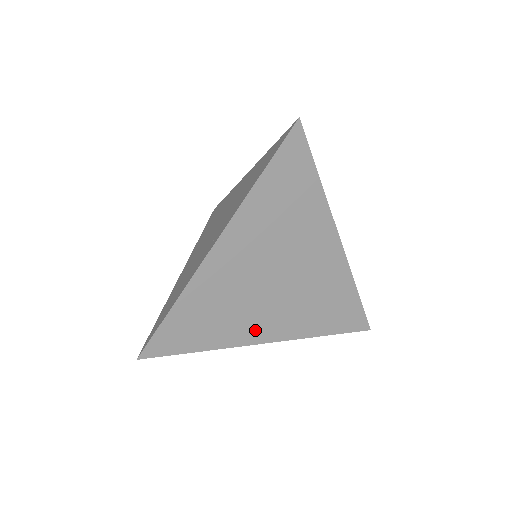
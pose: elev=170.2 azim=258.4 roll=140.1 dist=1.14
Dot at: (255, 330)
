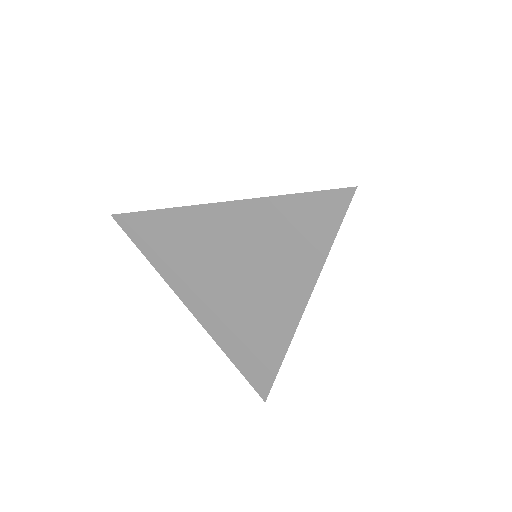
Dot at: (191, 292)
